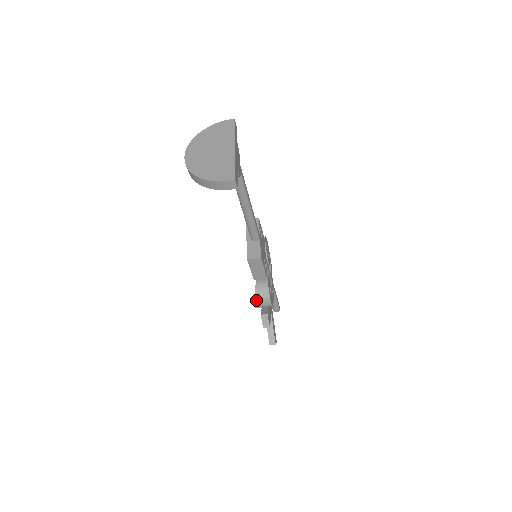
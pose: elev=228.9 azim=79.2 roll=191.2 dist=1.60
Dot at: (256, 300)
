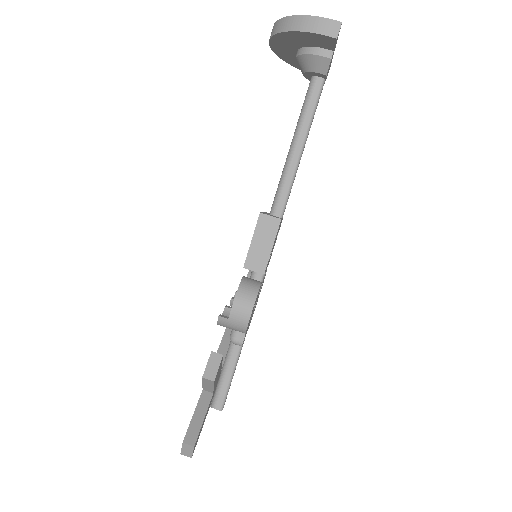
Dot at: occluded
